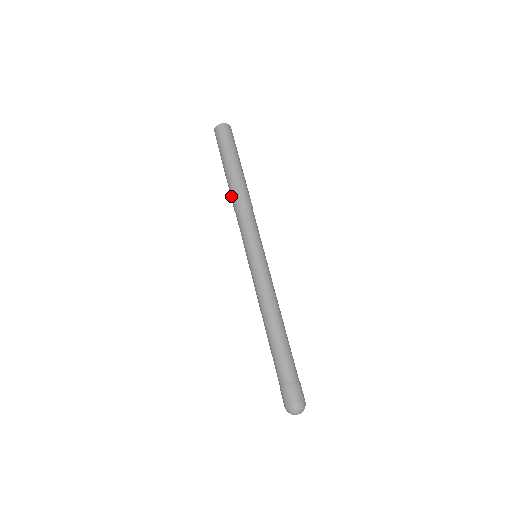
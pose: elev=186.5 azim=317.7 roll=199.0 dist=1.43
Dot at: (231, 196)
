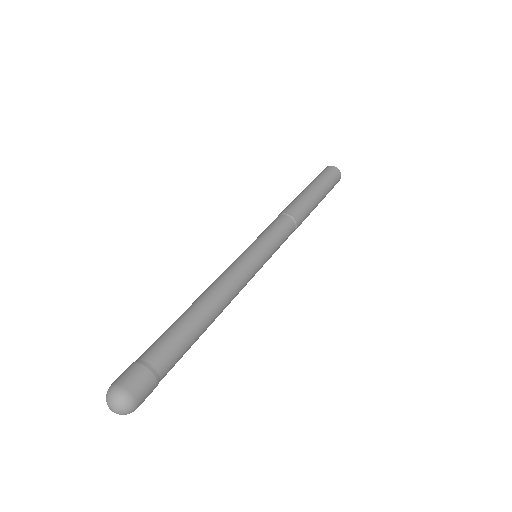
Dot at: (292, 204)
